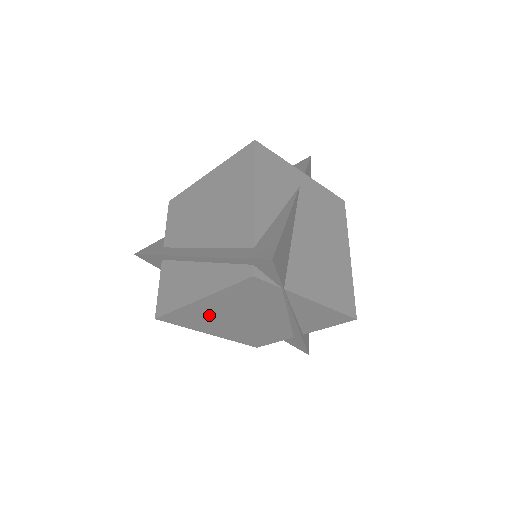
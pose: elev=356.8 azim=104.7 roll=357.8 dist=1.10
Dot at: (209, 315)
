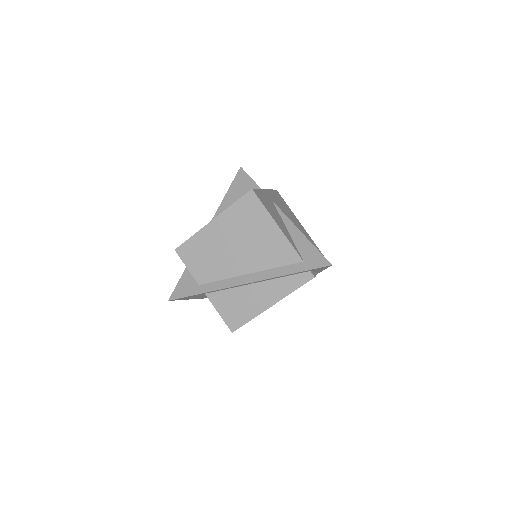
Dot at: occluded
